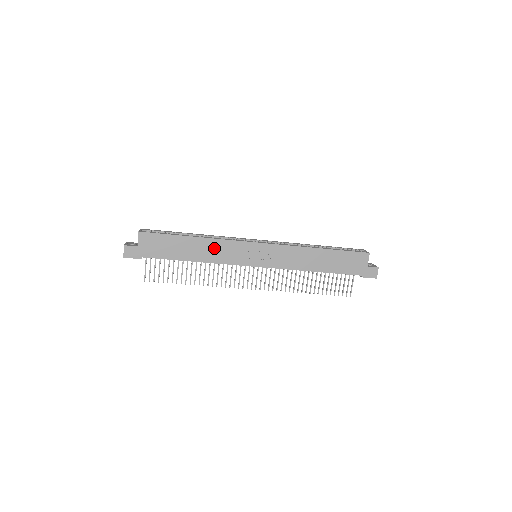
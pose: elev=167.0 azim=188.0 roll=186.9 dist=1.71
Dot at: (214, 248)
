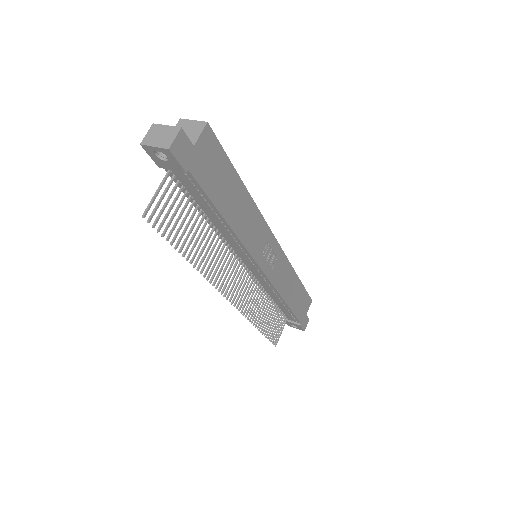
Dot at: (250, 218)
